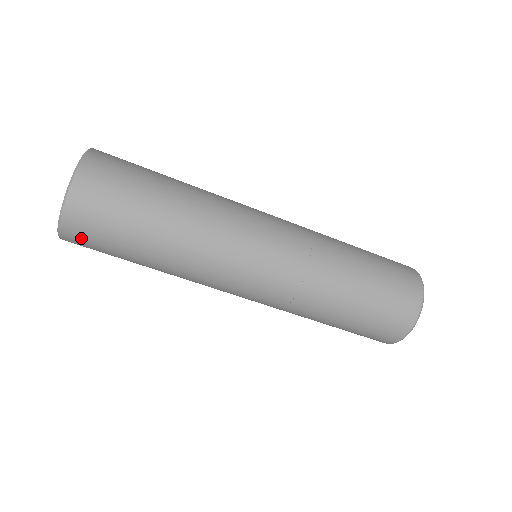
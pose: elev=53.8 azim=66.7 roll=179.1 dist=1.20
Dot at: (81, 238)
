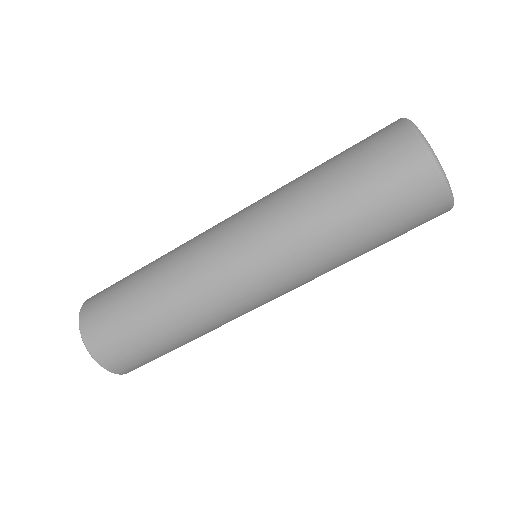
Dot at: occluded
